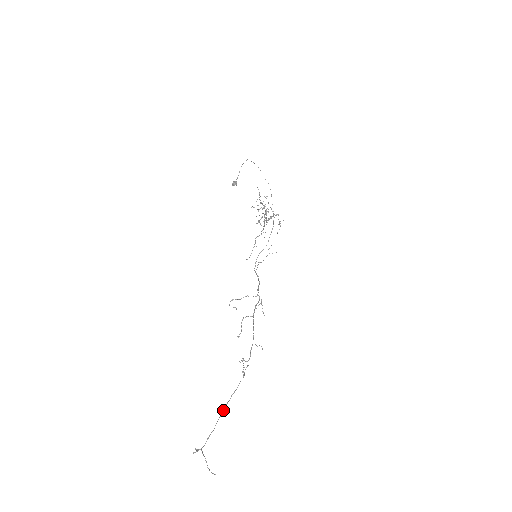
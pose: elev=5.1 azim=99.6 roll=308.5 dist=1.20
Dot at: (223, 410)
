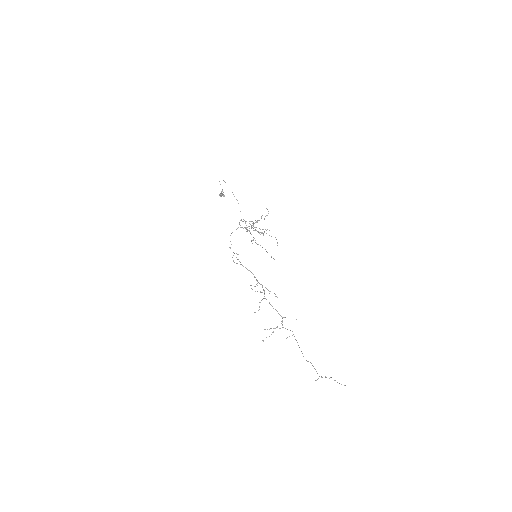
Dot at: occluded
